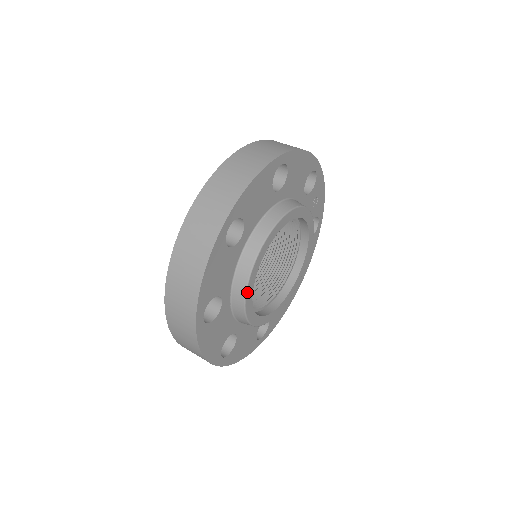
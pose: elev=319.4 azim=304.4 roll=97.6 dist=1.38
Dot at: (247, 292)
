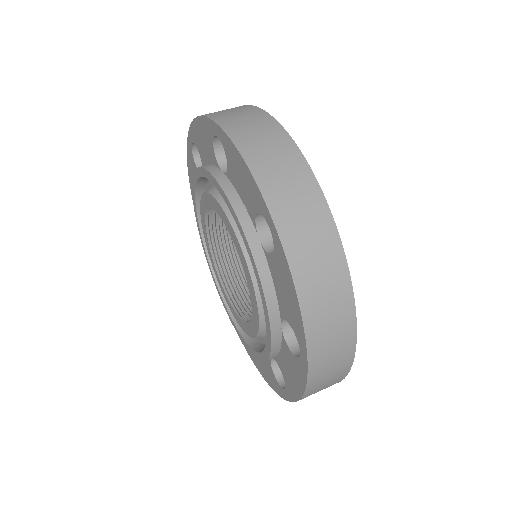
Dot at: occluded
